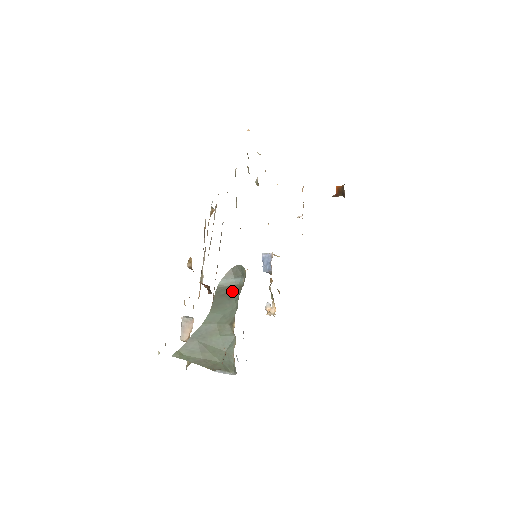
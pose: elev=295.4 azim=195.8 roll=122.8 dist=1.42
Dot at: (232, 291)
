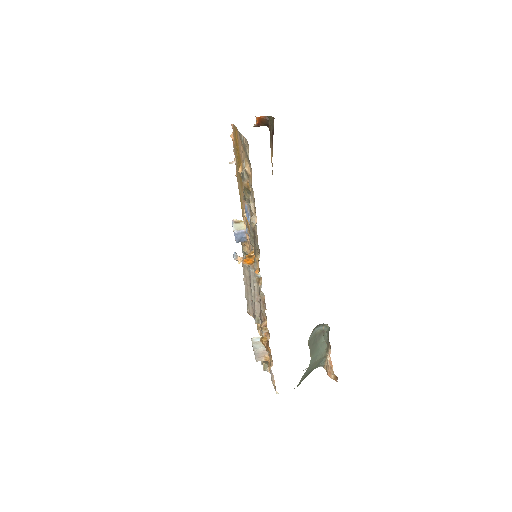
Dot at: (317, 337)
